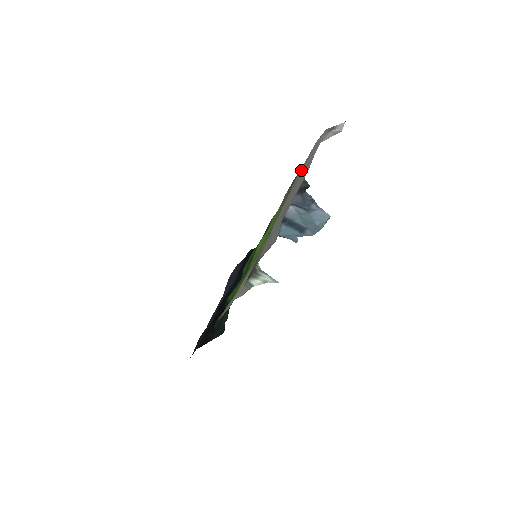
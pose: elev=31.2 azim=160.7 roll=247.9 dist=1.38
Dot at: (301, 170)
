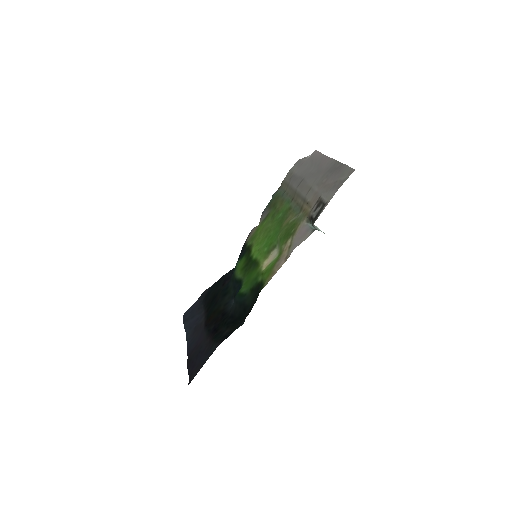
Dot at: (297, 177)
